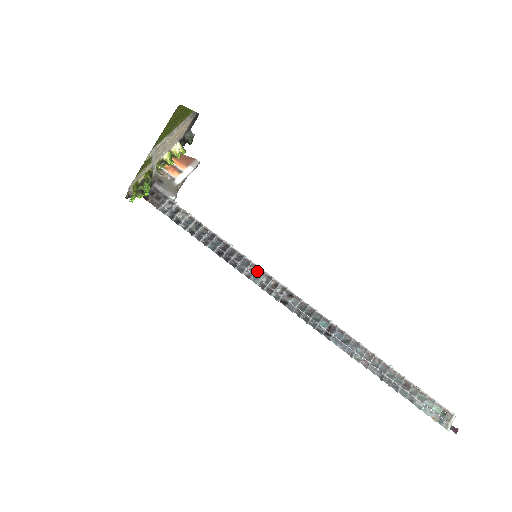
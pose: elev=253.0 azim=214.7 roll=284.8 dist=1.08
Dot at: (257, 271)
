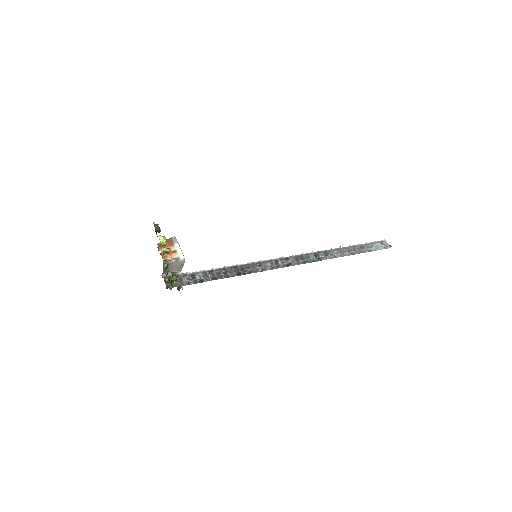
Dot at: (261, 264)
